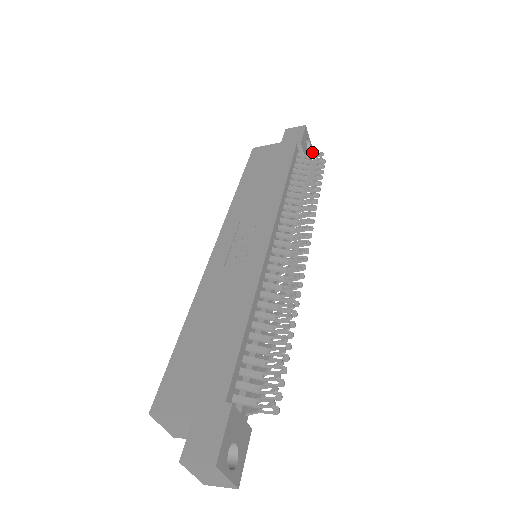
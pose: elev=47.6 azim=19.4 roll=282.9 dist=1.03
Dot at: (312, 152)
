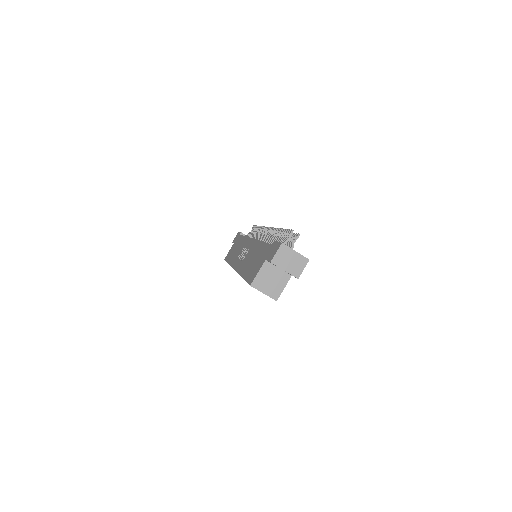
Dot at: occluded
